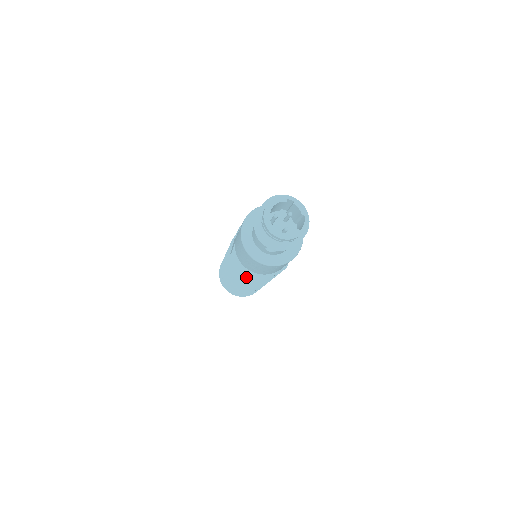
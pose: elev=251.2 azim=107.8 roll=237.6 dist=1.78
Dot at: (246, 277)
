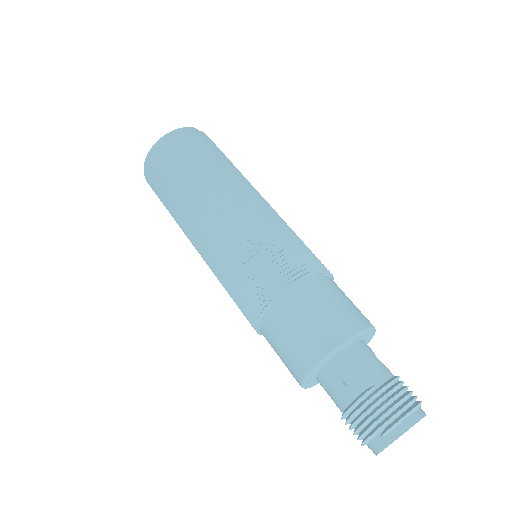
Dot at: occluded
